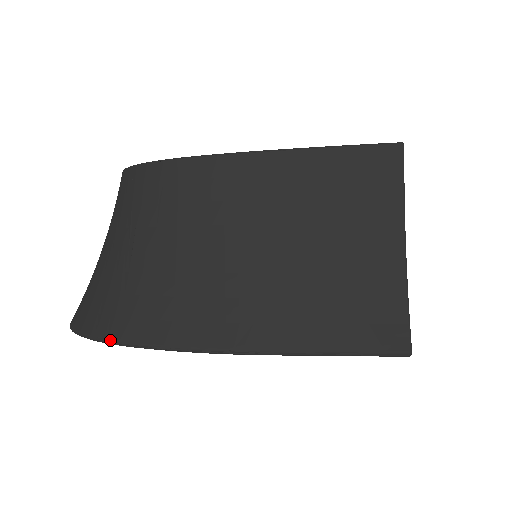
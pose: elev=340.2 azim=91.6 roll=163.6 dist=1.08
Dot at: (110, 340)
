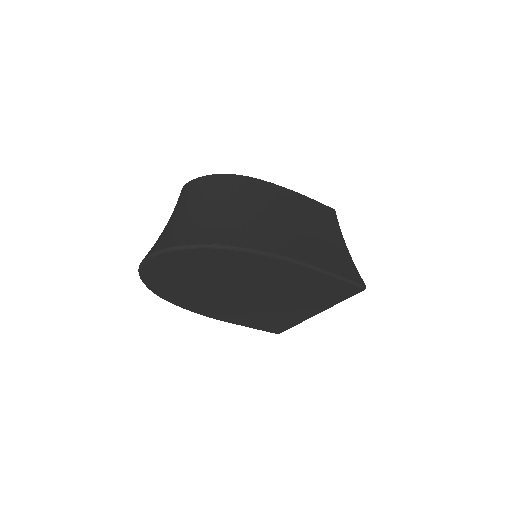
Dot at: (220, 244)
